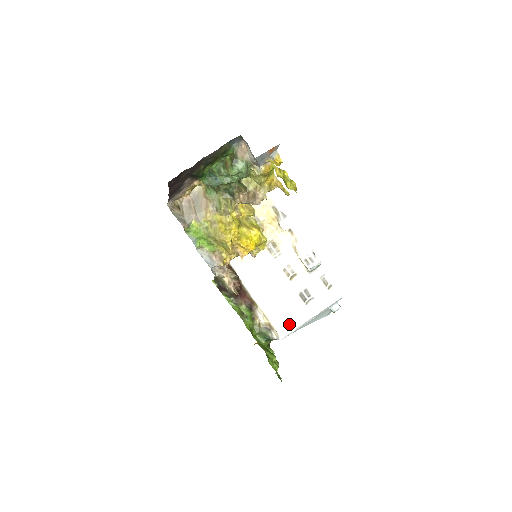
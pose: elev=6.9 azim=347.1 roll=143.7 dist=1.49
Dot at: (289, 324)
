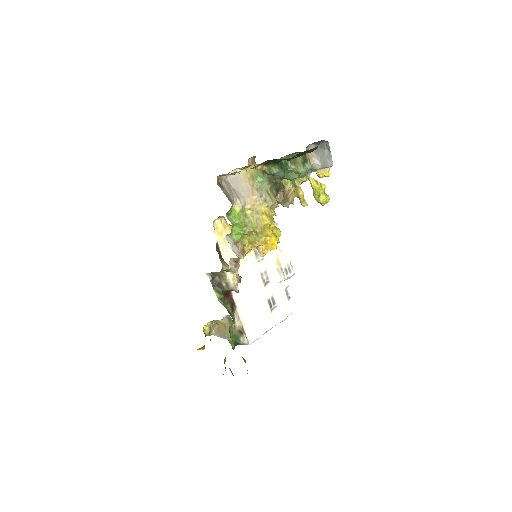
Dot at: (258, 329)
